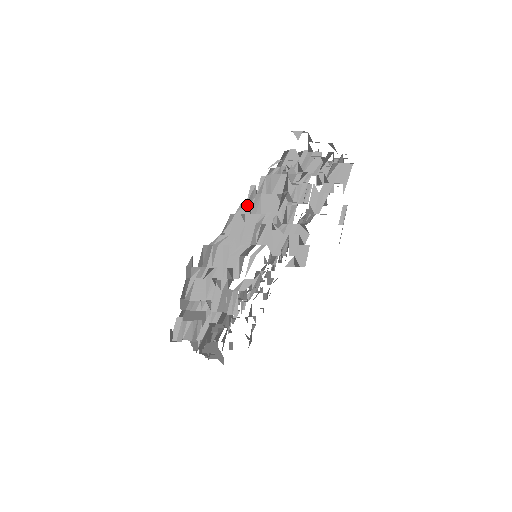
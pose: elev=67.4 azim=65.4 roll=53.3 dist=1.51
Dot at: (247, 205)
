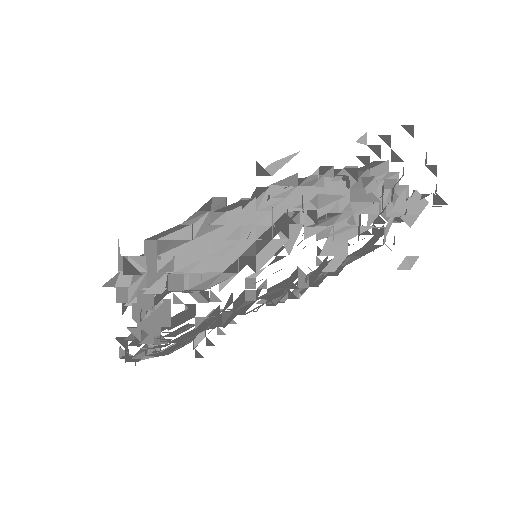
Dot at: occluded
